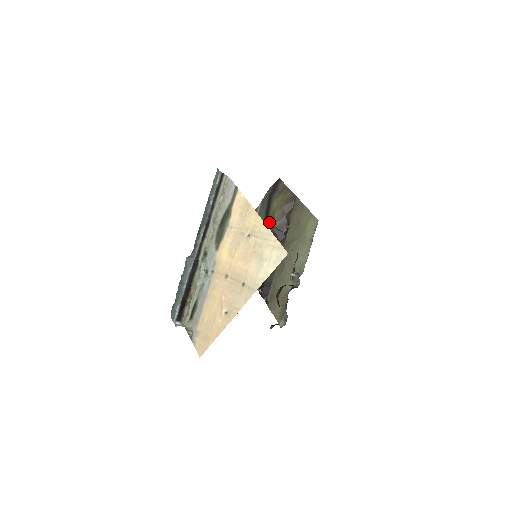
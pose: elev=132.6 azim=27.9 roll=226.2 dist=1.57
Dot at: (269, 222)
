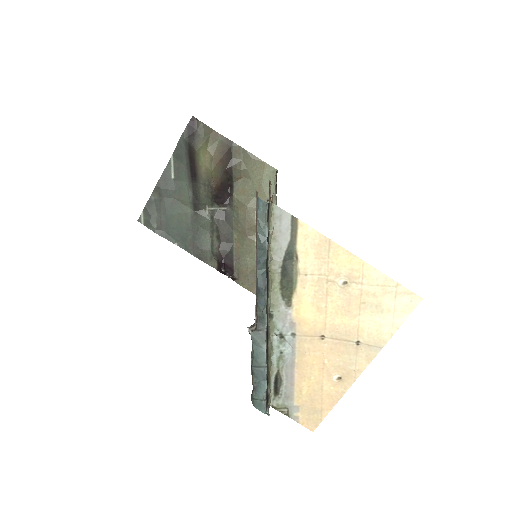
Dot at: (202, 183)
